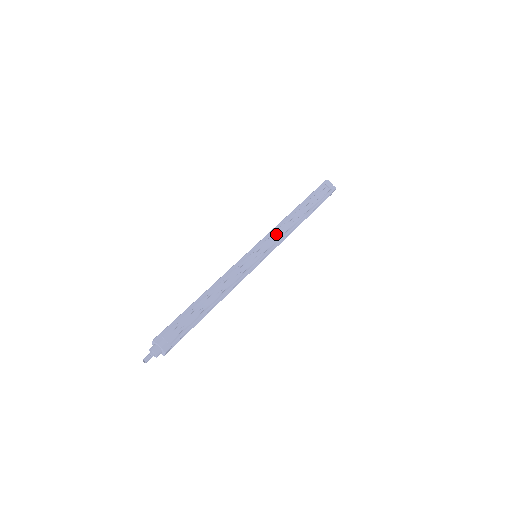
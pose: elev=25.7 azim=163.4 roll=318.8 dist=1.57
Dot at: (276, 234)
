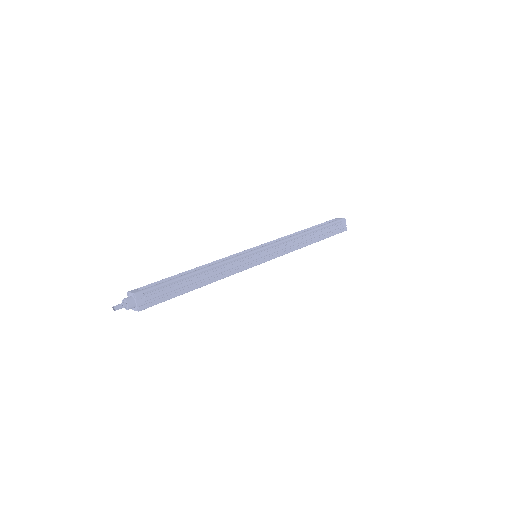
Dot at: (283, 246)
